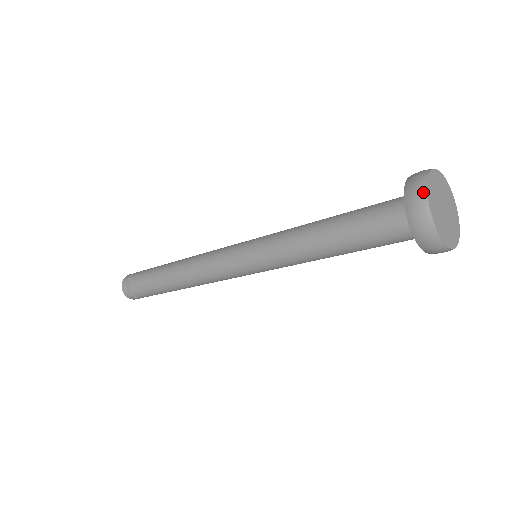
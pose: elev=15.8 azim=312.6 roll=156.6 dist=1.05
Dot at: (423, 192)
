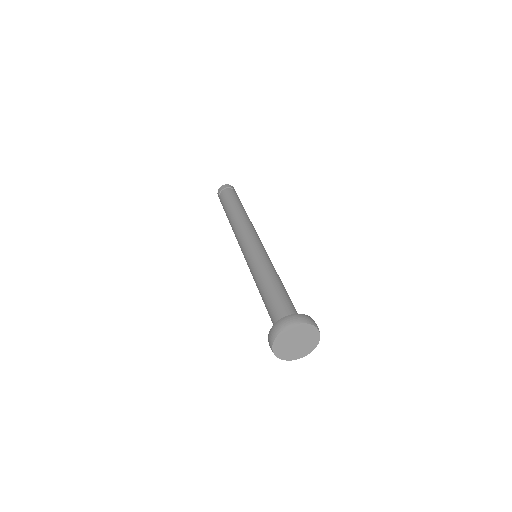
Dot at: (275, 335)
